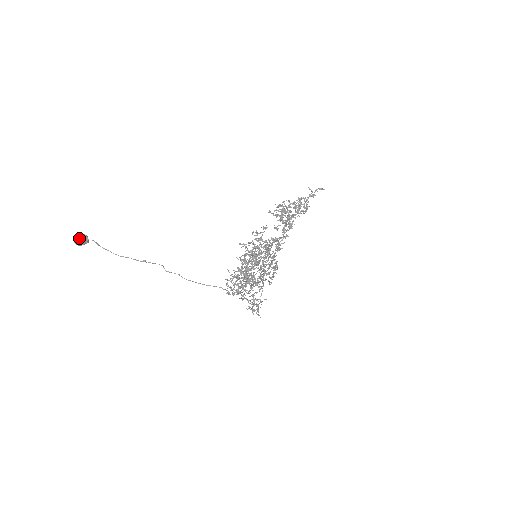
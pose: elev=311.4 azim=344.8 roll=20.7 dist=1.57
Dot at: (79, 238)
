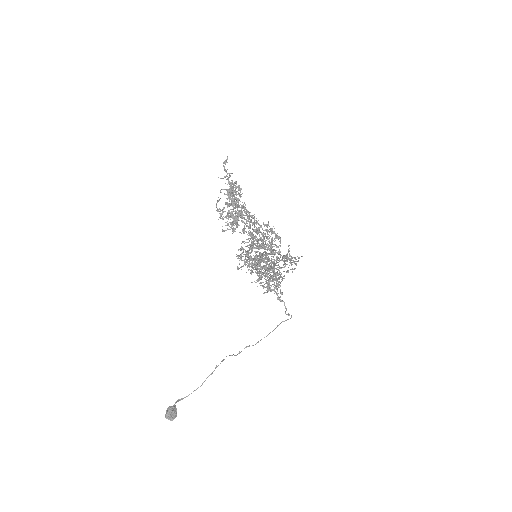
Dot at: (171, 416)
